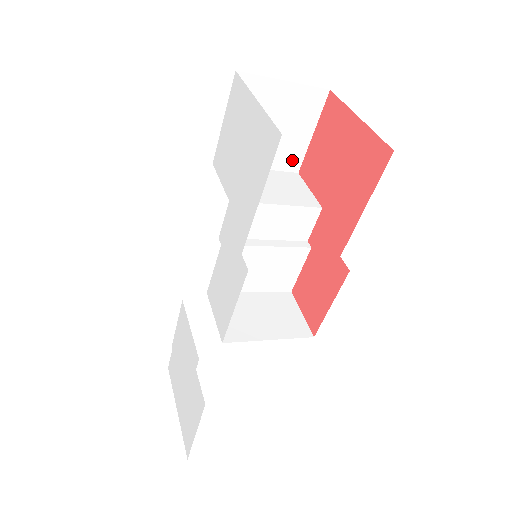
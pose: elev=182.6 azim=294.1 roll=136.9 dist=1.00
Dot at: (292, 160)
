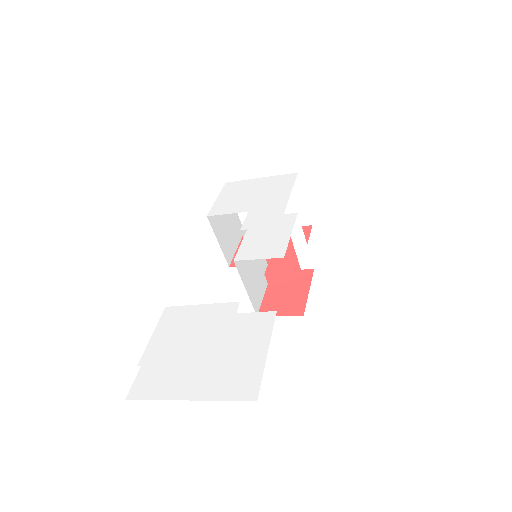
Dot at: (229, 255)
